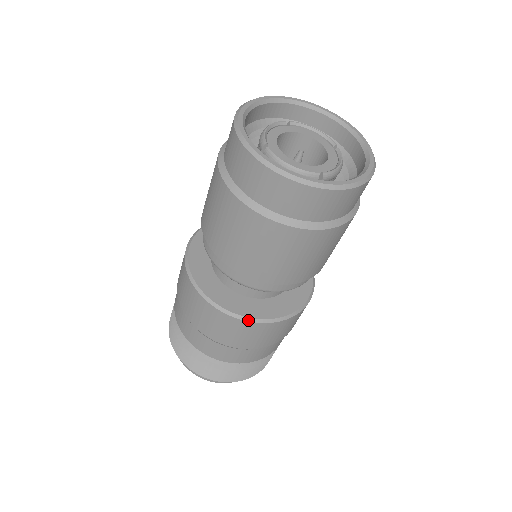
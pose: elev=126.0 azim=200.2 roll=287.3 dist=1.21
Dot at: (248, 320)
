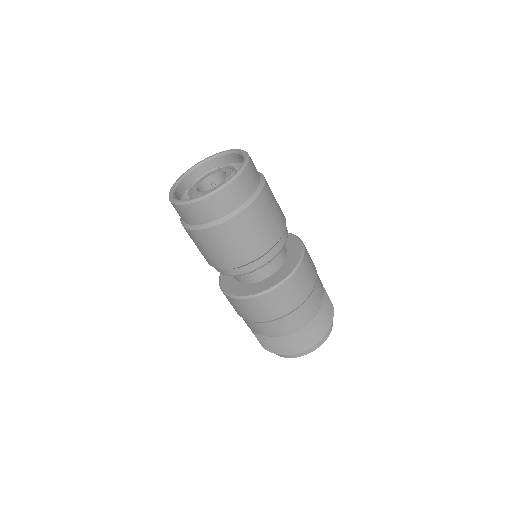
Dot at: (232, 297)
